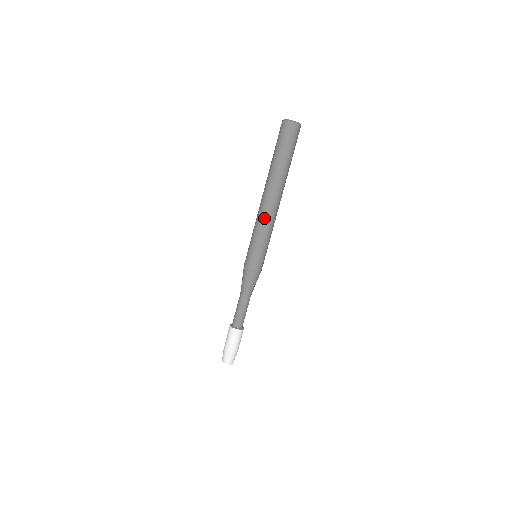
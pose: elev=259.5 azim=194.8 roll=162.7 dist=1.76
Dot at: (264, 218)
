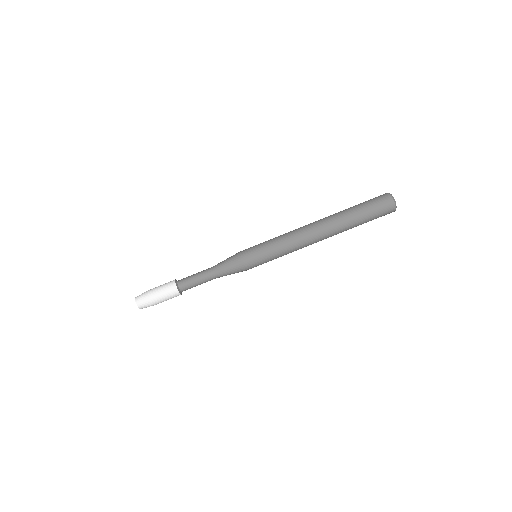
Dot at: (295, 234)
